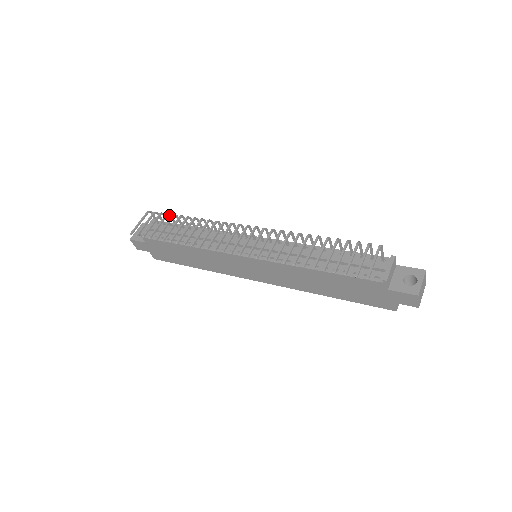
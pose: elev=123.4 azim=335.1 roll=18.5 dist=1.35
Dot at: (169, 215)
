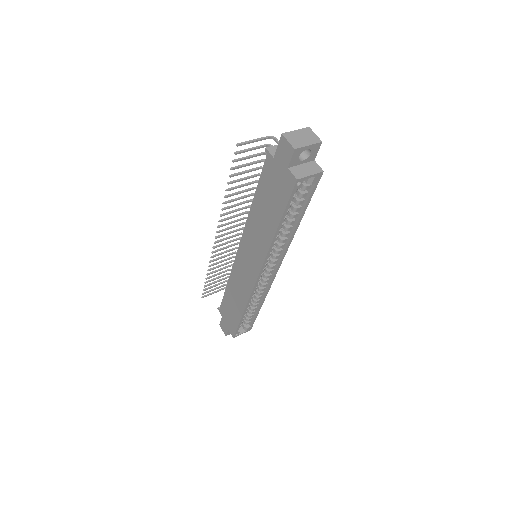
Dot at: occluded
